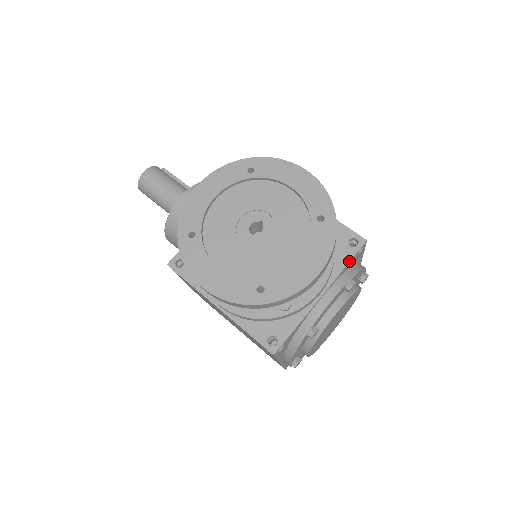
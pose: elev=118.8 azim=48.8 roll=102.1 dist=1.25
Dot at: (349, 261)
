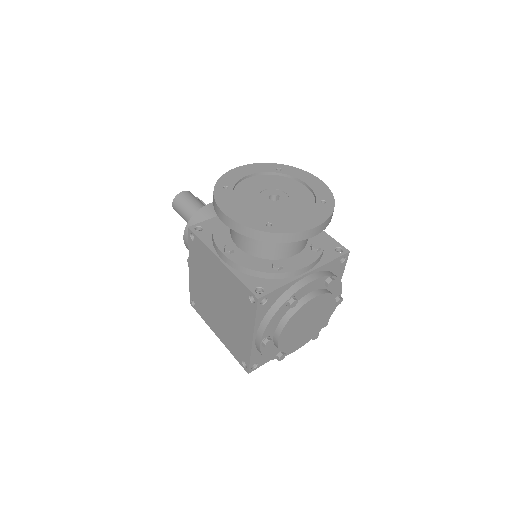
Dot at: (334, 259)
